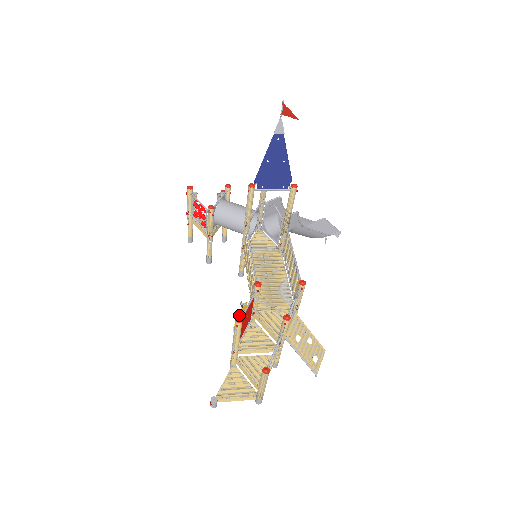
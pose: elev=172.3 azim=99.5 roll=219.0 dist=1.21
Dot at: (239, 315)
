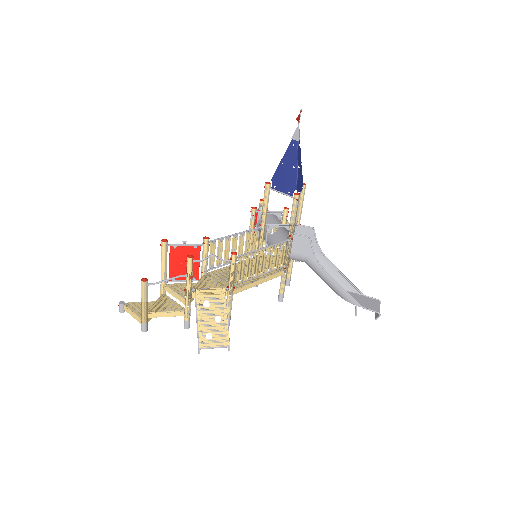
Dot at: (180, 253)
